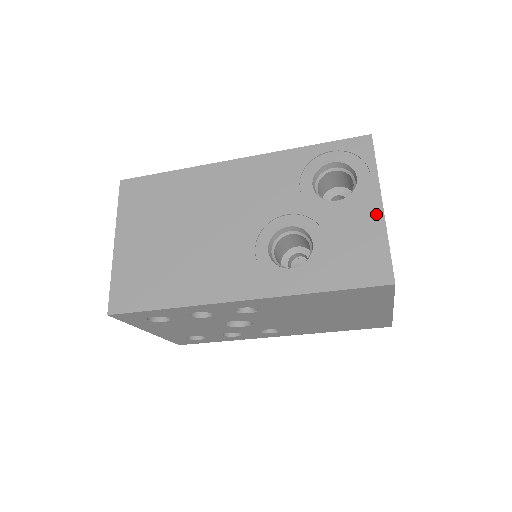
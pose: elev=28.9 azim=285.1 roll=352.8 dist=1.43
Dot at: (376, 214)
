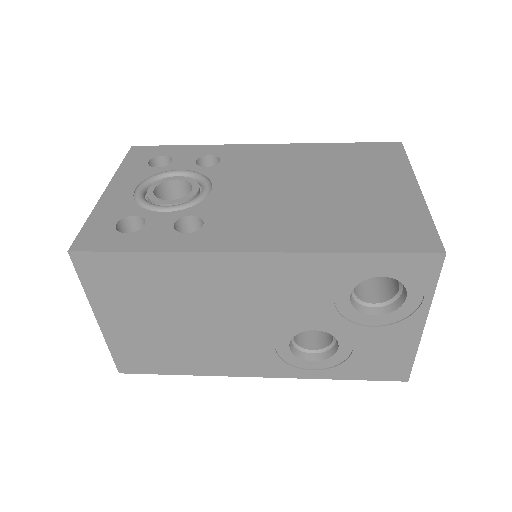
Dot at: (414, 334)
